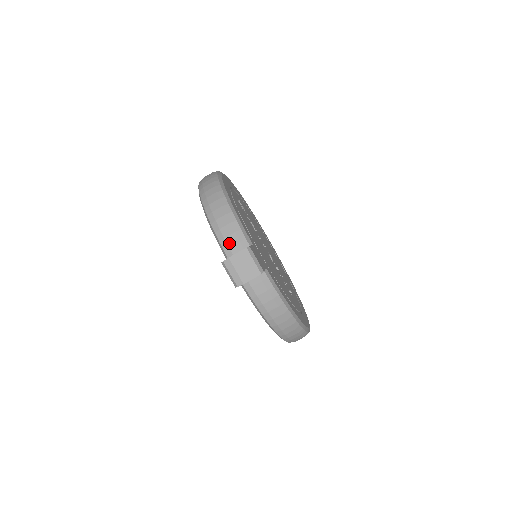
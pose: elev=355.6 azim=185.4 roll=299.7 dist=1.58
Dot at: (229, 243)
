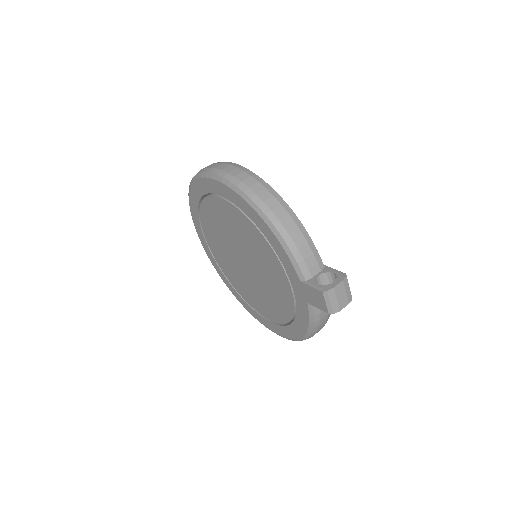
Dot at: (309, 265)
